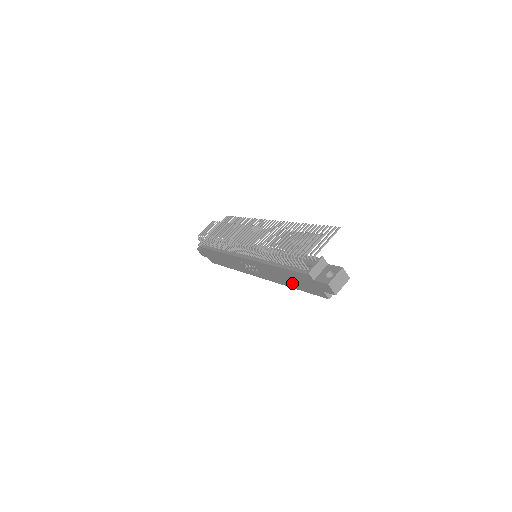
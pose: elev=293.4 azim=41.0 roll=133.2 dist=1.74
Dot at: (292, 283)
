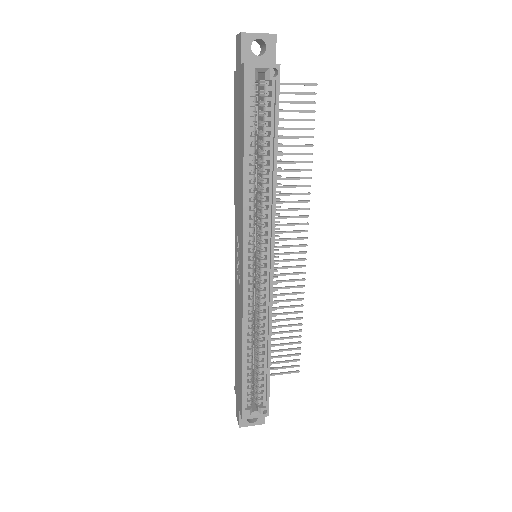
Dot at: (241, 152)
